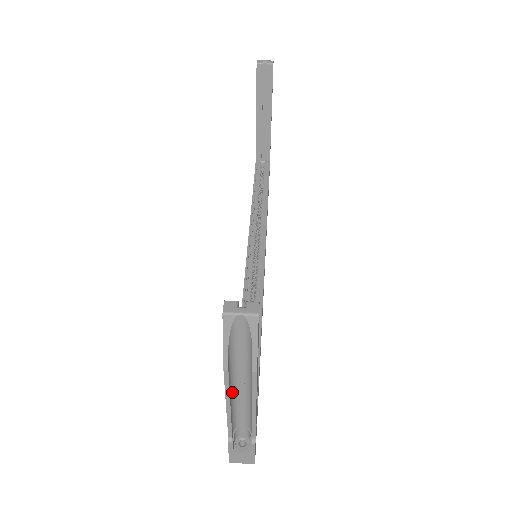
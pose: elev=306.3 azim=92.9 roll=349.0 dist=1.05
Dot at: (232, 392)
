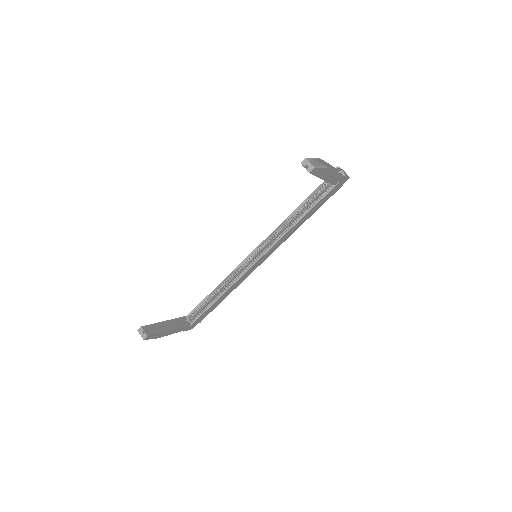
Dot at: occluded
